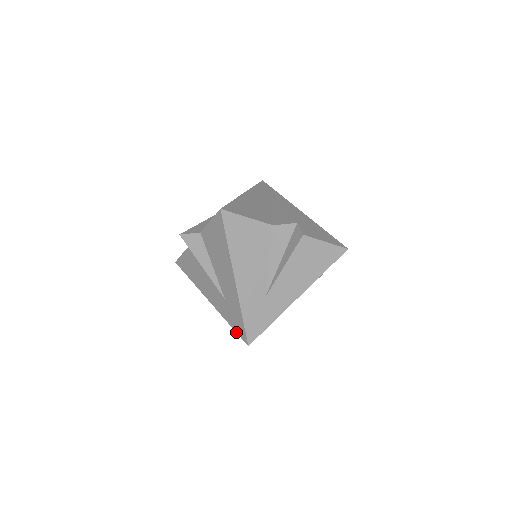
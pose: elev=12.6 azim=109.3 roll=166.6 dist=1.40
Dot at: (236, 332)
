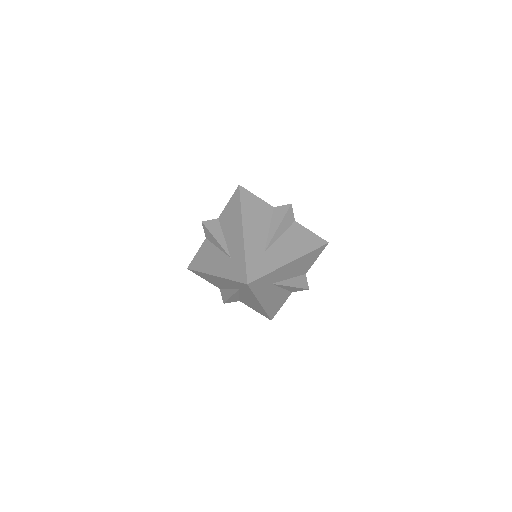
Dot at: (237, 281)
